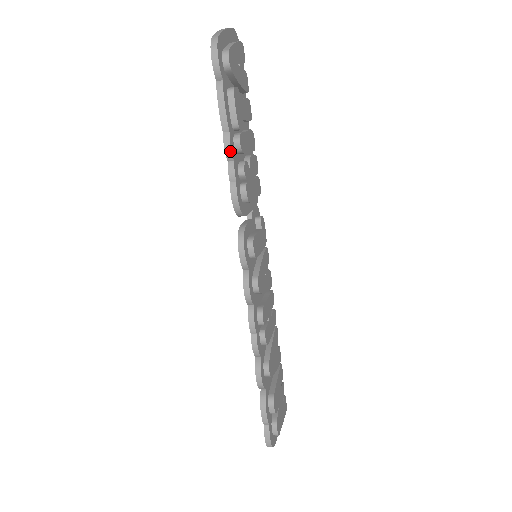
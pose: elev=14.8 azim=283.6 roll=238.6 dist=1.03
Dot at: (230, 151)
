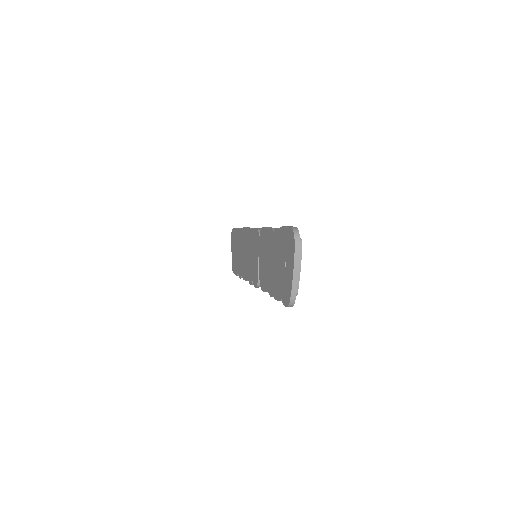
Dot at: occluded
